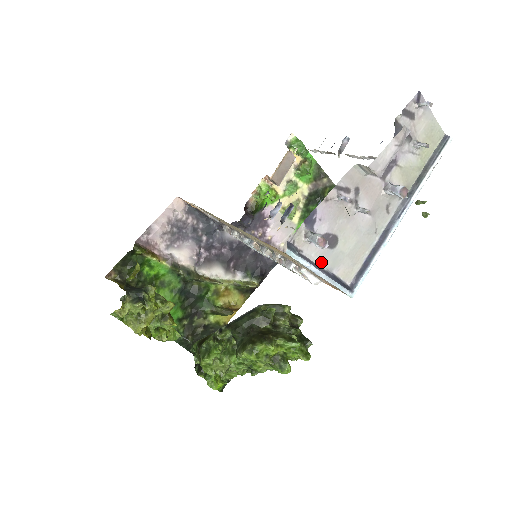
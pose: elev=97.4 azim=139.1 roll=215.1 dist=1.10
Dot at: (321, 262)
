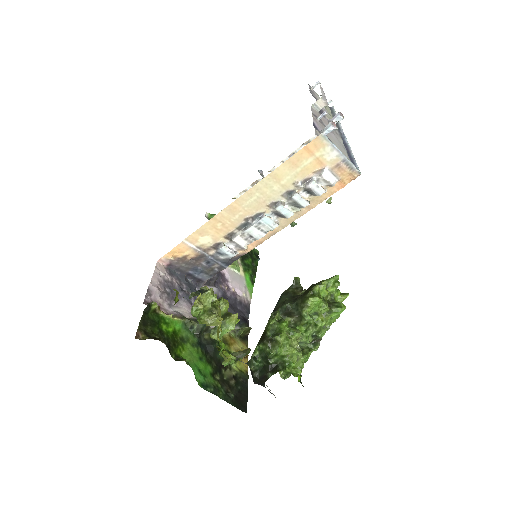
Dot at: occluded
